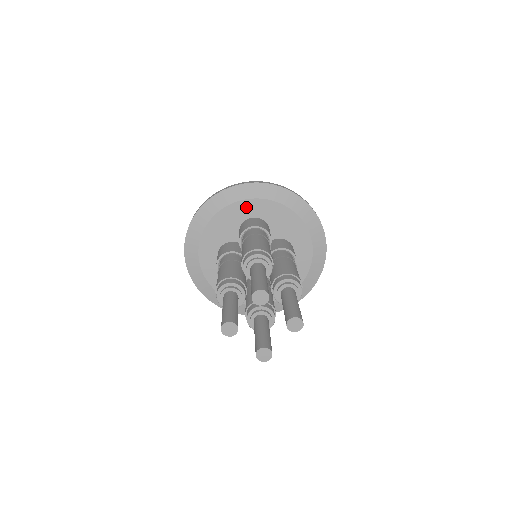
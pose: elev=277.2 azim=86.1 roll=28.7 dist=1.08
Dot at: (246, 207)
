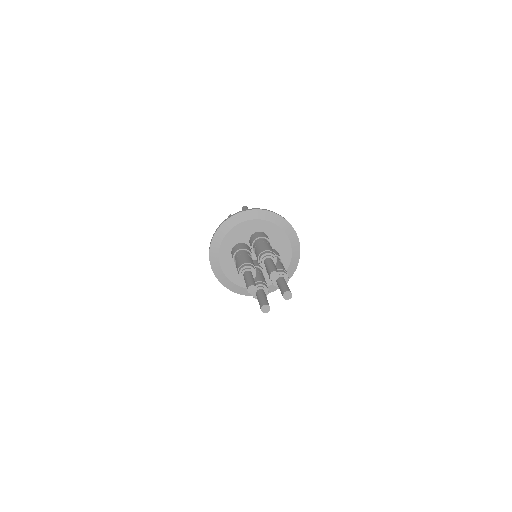
Dot at: (259, 224)
